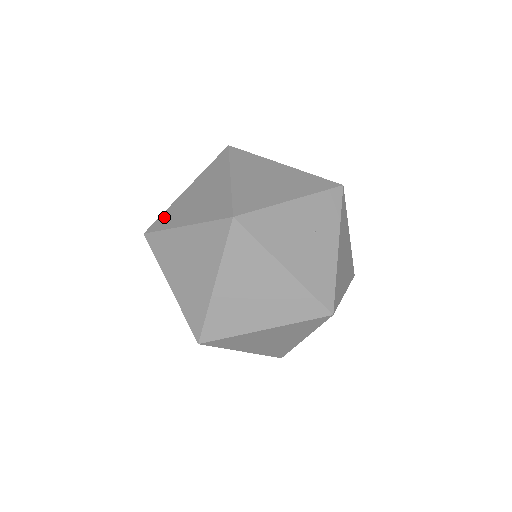
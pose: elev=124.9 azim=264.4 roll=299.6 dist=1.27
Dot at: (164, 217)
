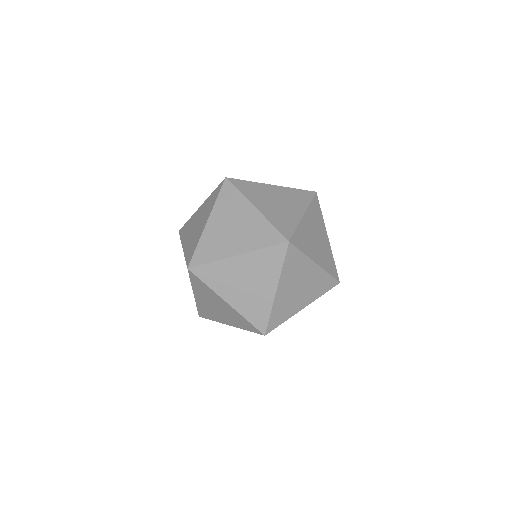
Dot at: (202, 250)
